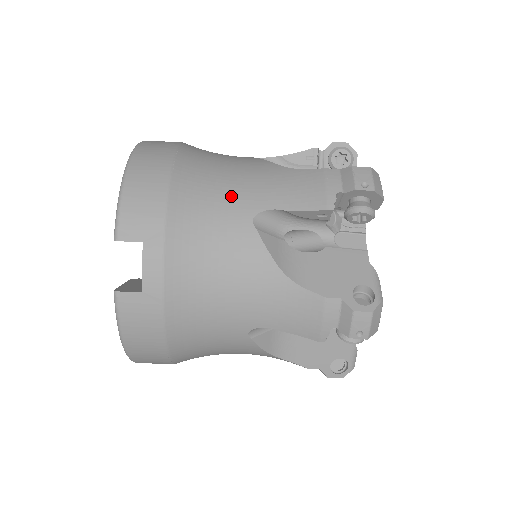
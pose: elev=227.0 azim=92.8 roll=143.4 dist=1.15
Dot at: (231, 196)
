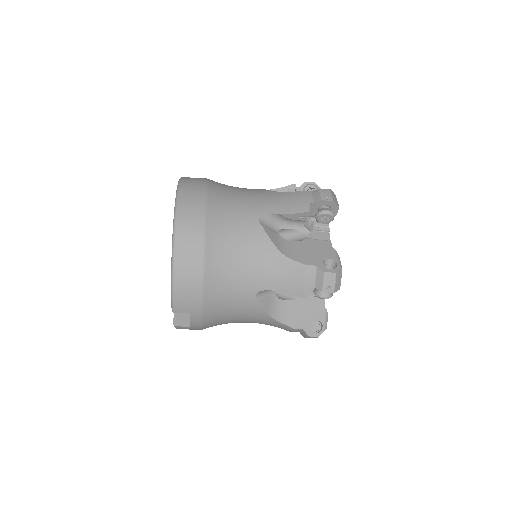
Dot at: (243, 281)
